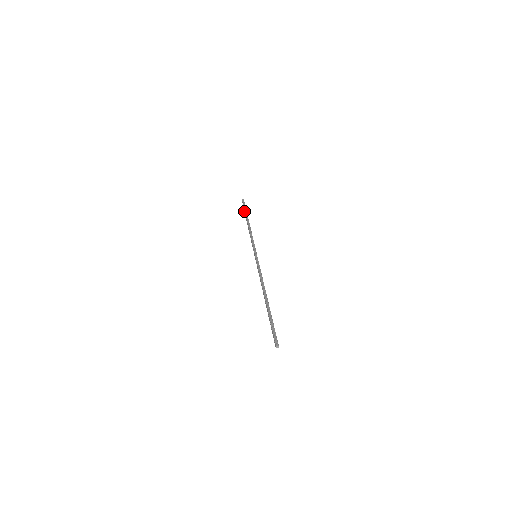
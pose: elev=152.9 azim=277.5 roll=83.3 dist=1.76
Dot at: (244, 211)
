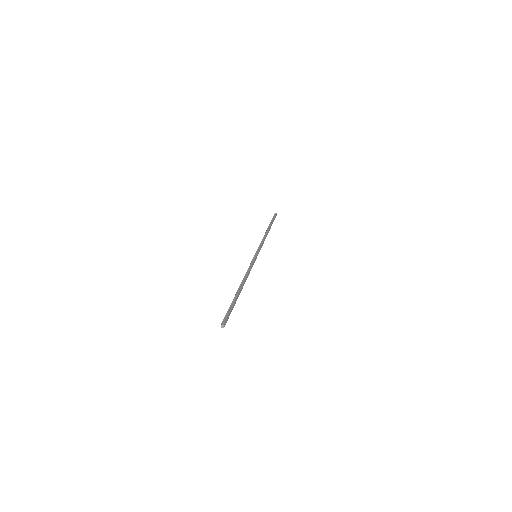
Dot at: (271, 222)
